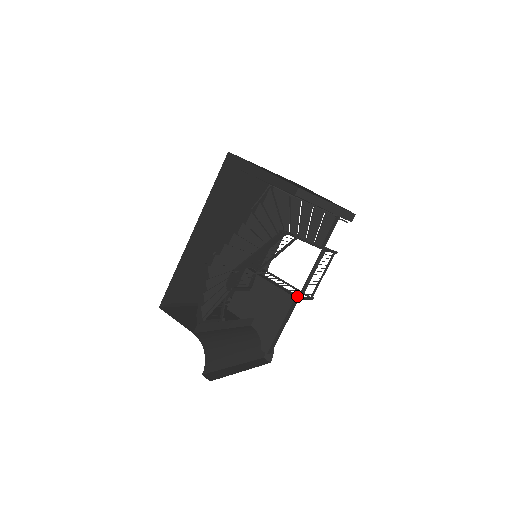
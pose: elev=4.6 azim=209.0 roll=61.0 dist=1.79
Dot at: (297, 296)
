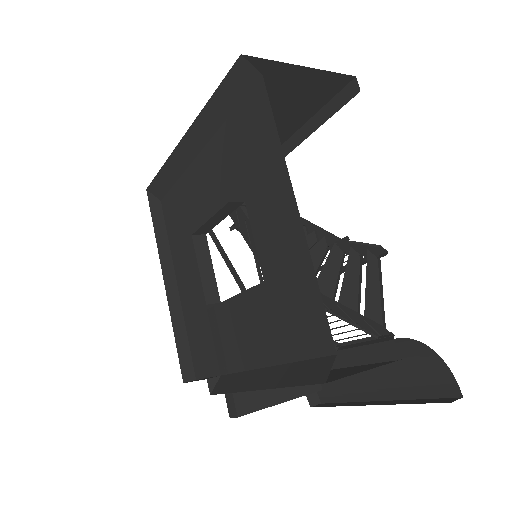
Dot at: occluded
